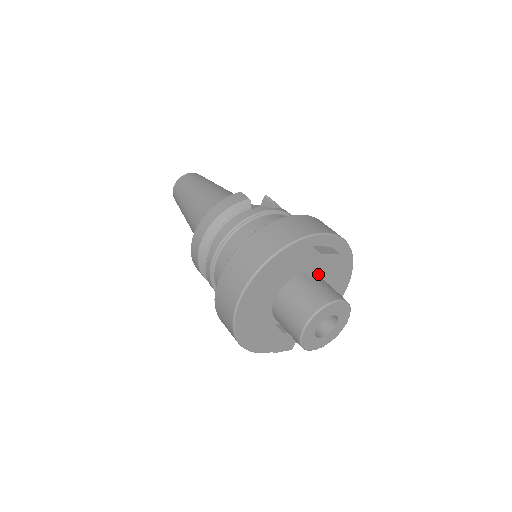
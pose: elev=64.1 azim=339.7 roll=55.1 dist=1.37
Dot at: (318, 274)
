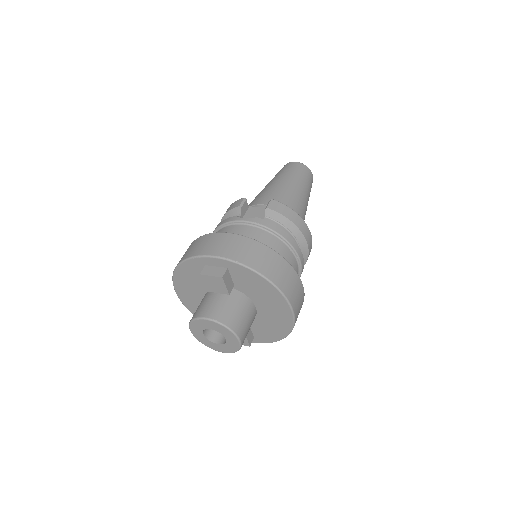
Dot at: (214, 290)
